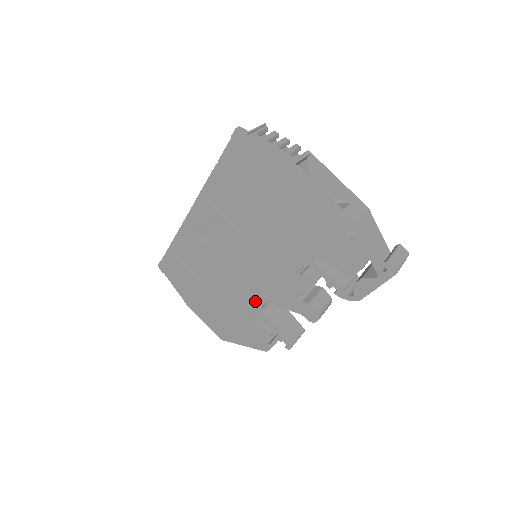
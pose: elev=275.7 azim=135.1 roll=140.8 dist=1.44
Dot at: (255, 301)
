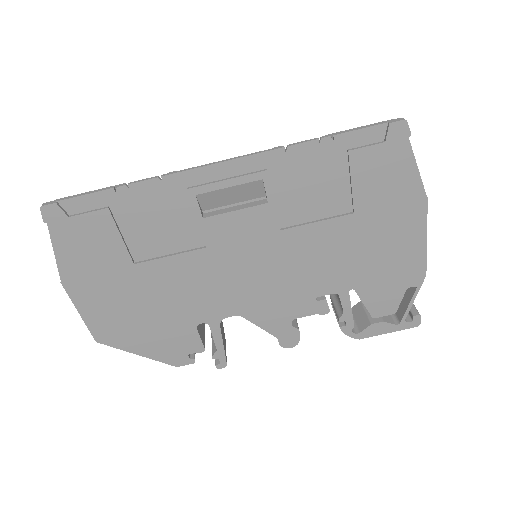
Dot at: (220, 310)
